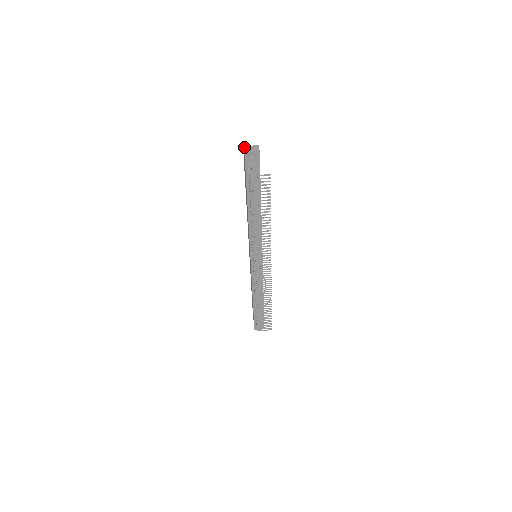
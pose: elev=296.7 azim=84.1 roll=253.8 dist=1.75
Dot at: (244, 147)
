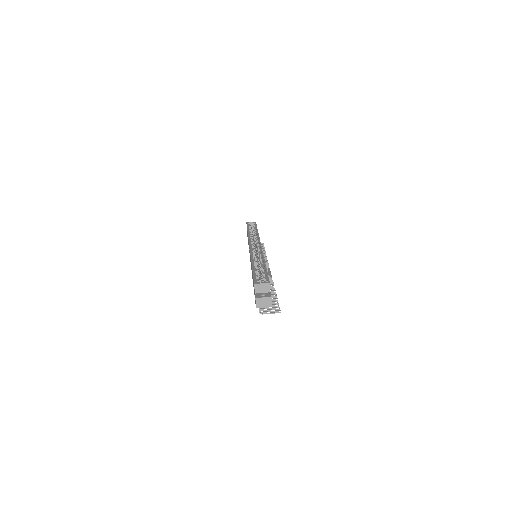
Dot at: (256, 300)
